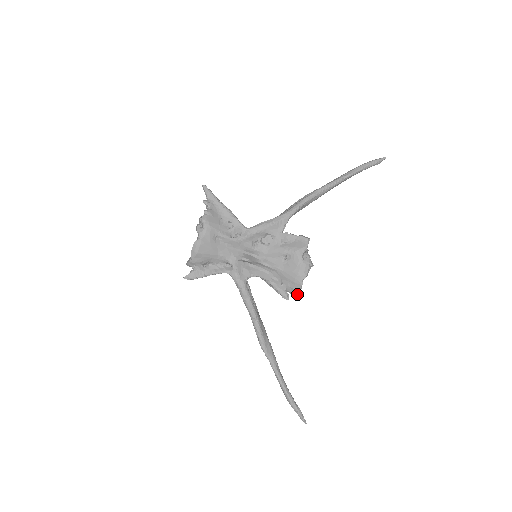
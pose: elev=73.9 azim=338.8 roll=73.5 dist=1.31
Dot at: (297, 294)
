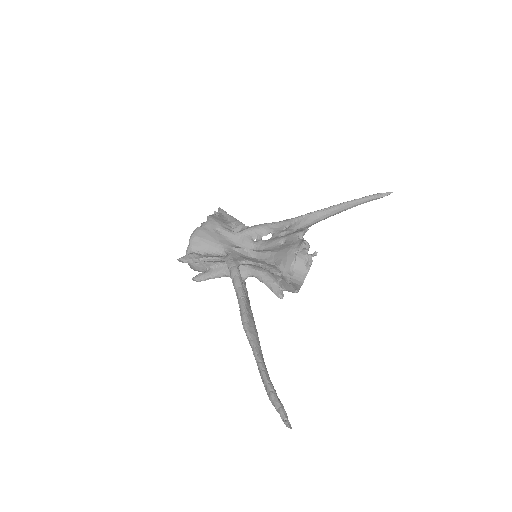
Dot at: (291, 272)
